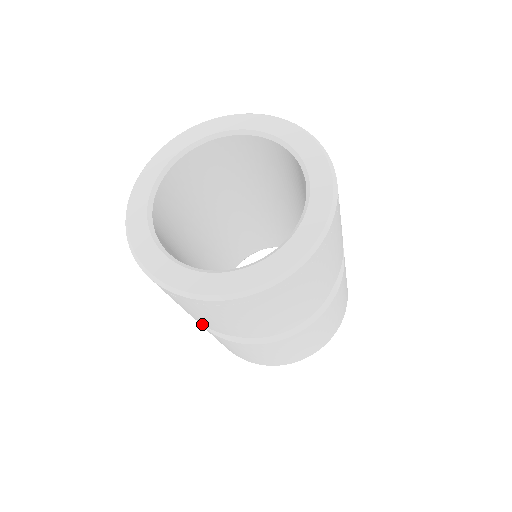
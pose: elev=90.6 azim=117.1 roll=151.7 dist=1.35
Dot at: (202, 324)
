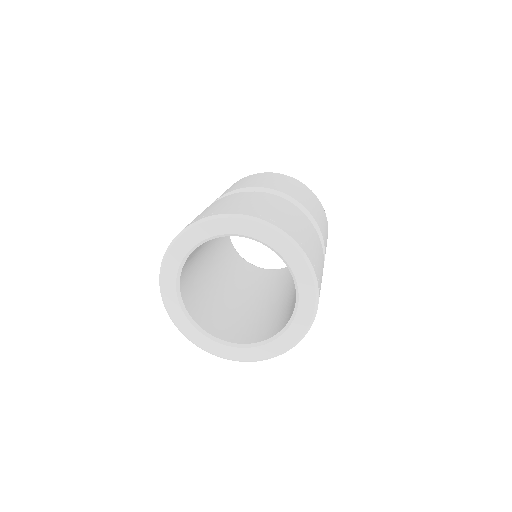
Dot at: occluded
